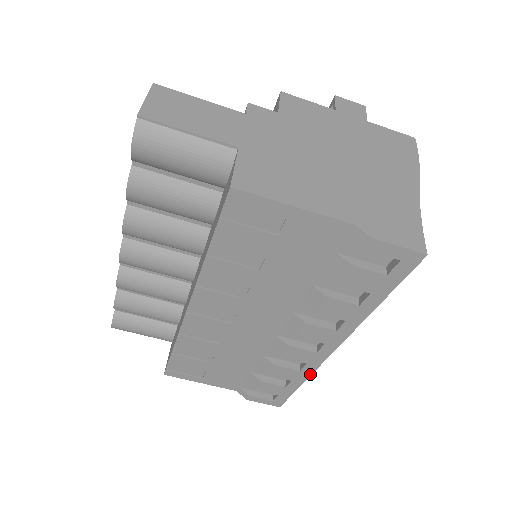
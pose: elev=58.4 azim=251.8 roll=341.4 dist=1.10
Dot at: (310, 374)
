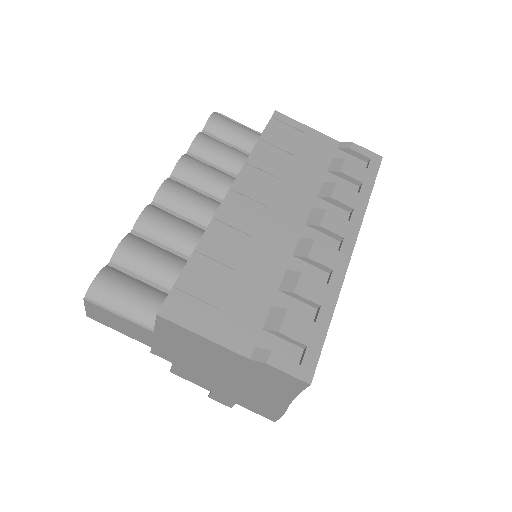
Dot at: (338, 291)
